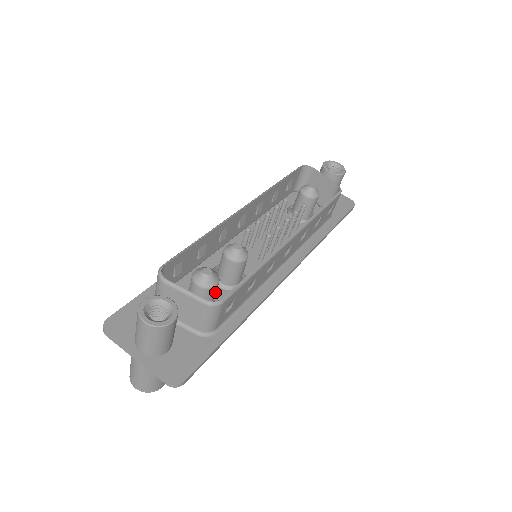
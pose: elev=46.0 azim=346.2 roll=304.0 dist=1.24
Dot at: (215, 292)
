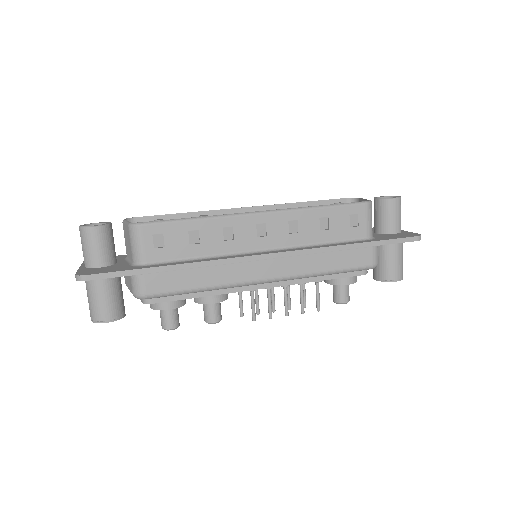
Dot at: occluded
